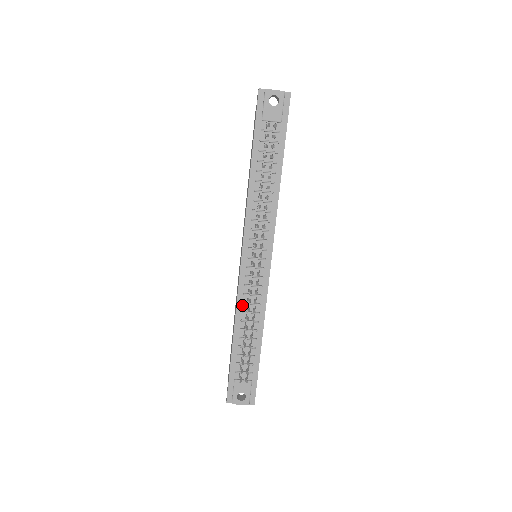
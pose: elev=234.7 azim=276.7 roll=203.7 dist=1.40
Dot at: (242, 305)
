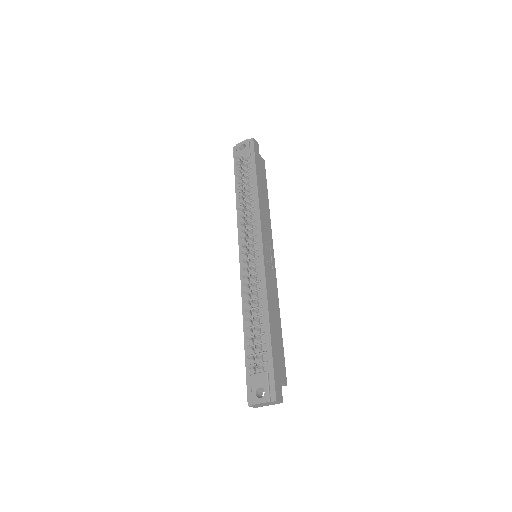
Dot at: (246, 296)
